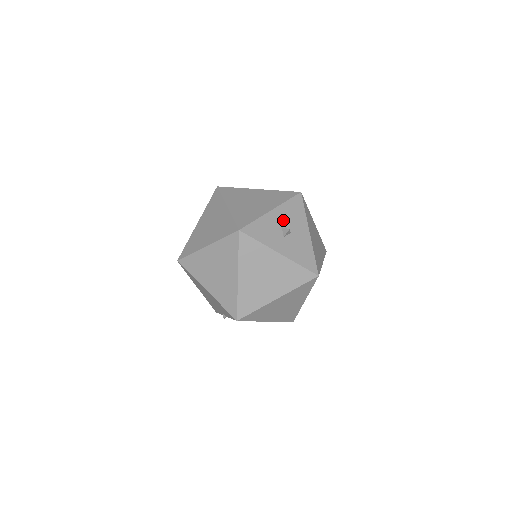
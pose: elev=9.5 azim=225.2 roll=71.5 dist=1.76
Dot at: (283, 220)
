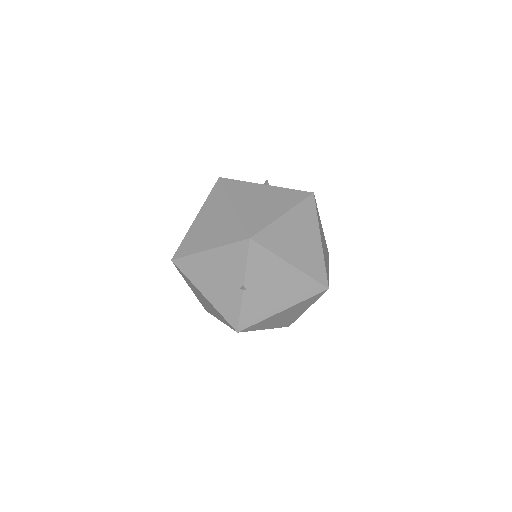
Dot at: occluded
